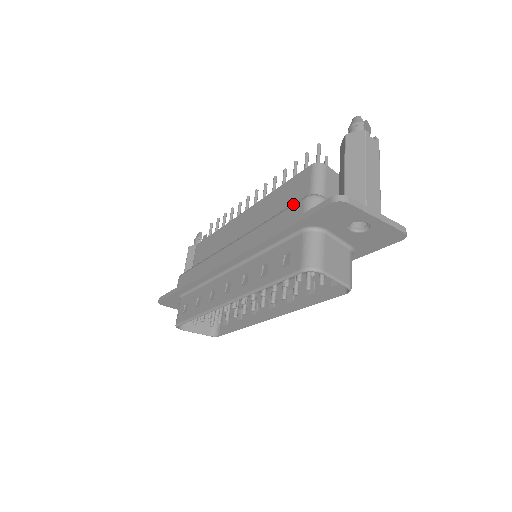
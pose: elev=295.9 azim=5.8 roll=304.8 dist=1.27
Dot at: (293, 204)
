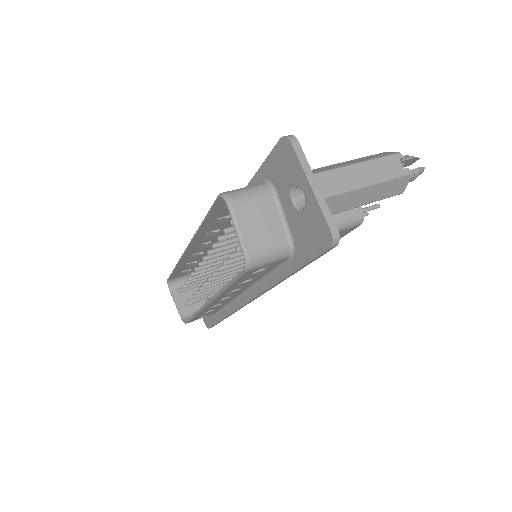
Dot at: occluded
